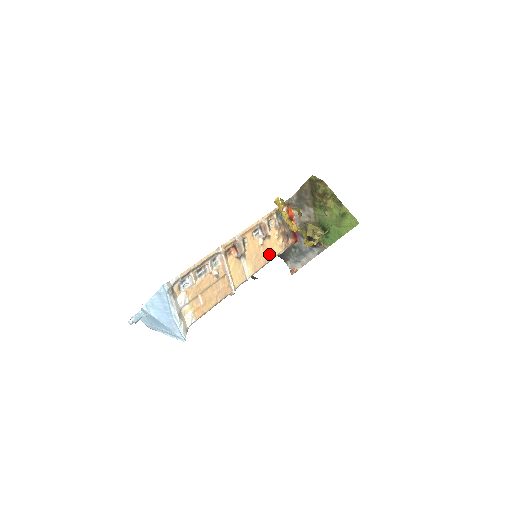
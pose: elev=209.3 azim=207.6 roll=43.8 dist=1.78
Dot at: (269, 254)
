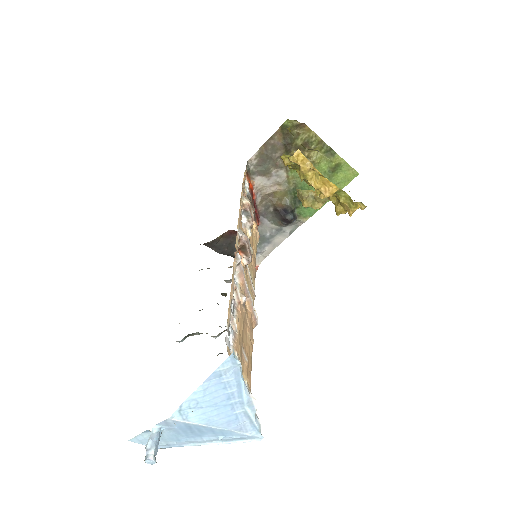
Dot at: (253, 250)
